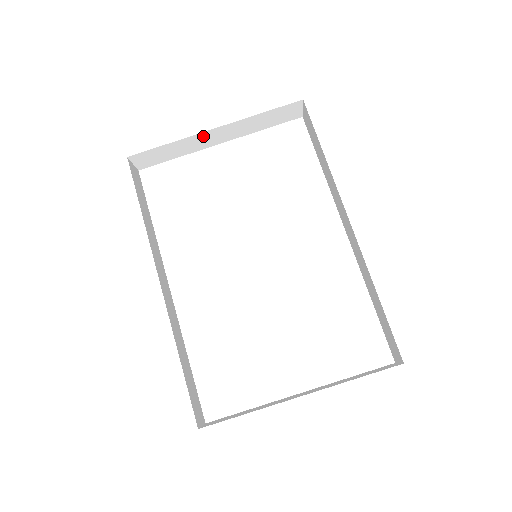
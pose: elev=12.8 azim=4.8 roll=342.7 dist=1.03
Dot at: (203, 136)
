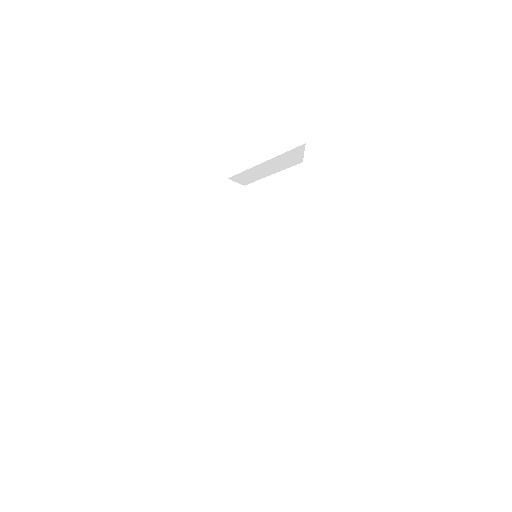
Dot at: (261, 167)
